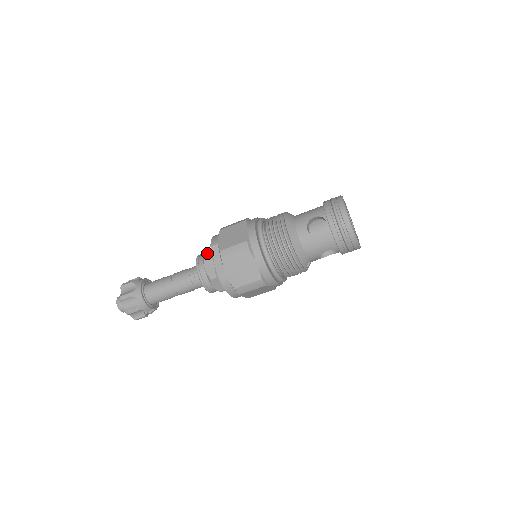
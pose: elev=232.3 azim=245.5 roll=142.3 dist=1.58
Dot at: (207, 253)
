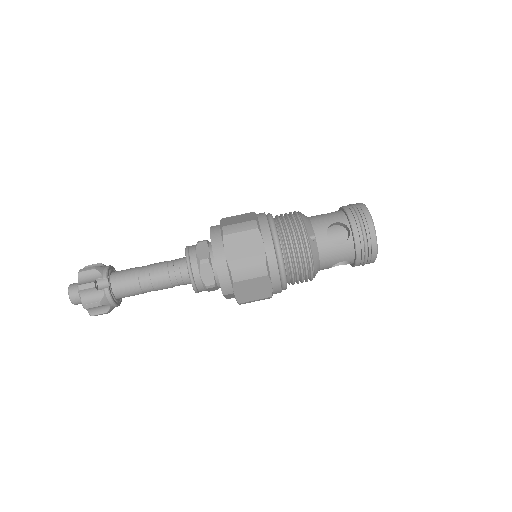
Dot at: occluded
